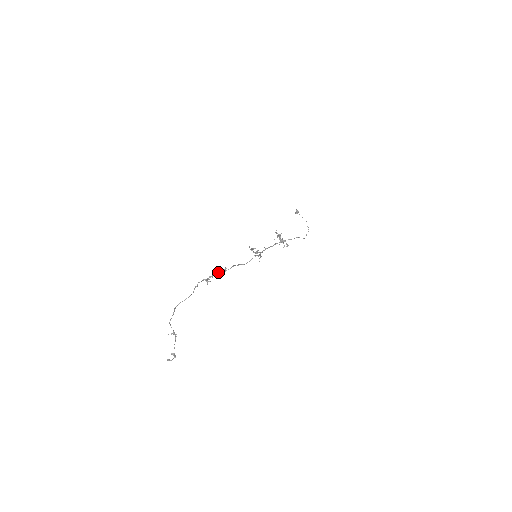
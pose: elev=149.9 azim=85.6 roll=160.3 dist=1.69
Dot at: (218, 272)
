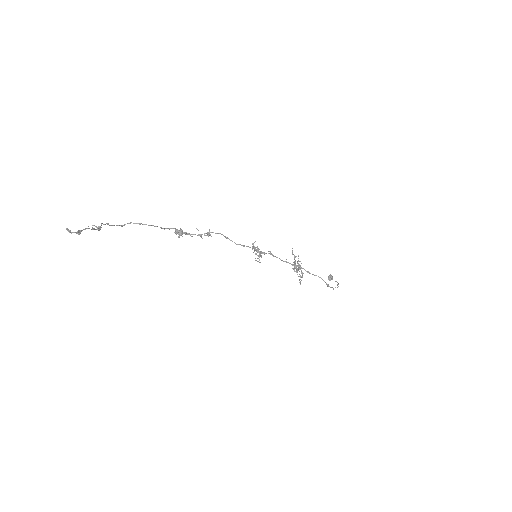
Dot at: occluded
